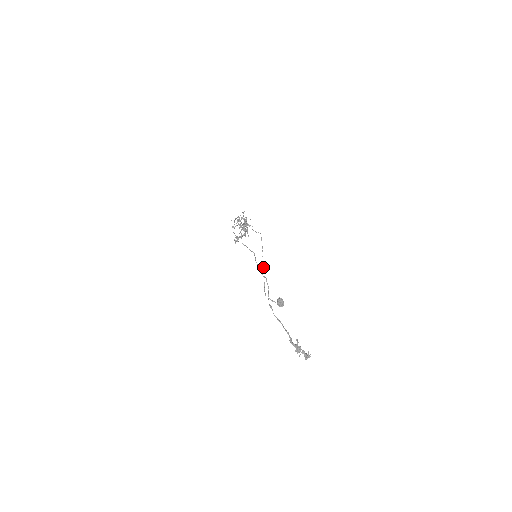
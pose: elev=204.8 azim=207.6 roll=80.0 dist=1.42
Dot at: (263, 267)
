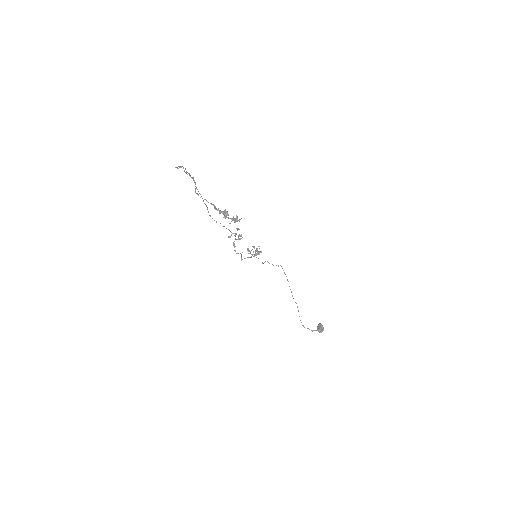
Dot at: occluded
